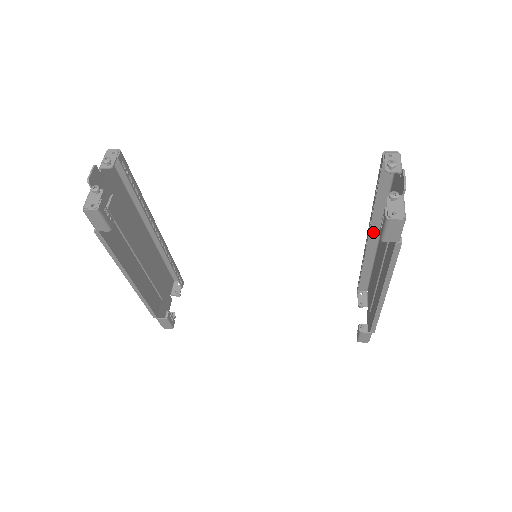
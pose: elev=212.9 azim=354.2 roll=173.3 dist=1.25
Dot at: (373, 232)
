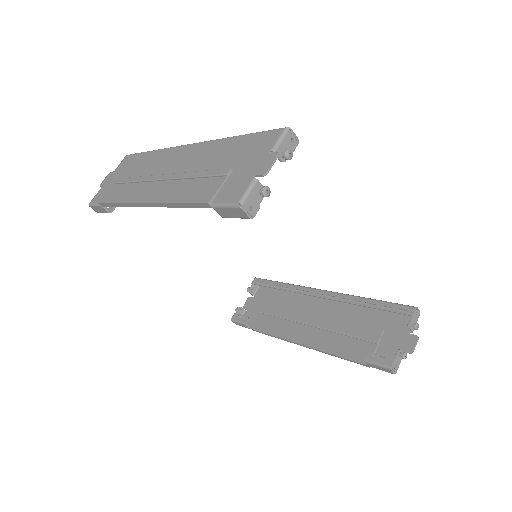
Dot at: occluded
